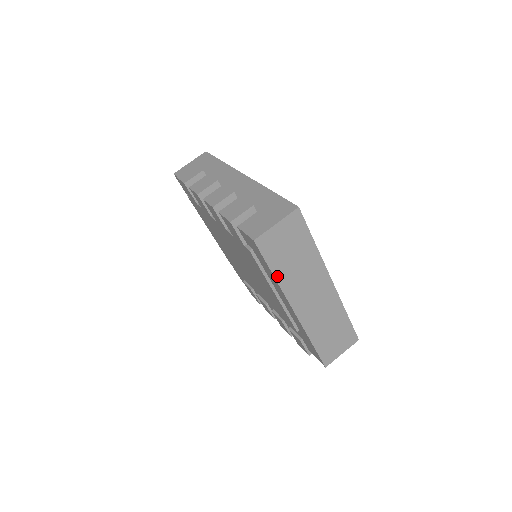
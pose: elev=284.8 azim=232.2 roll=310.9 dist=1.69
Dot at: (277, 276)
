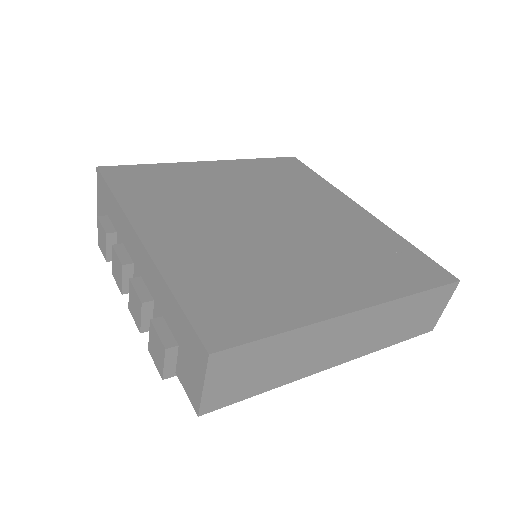
Dot at: (271, 387)
